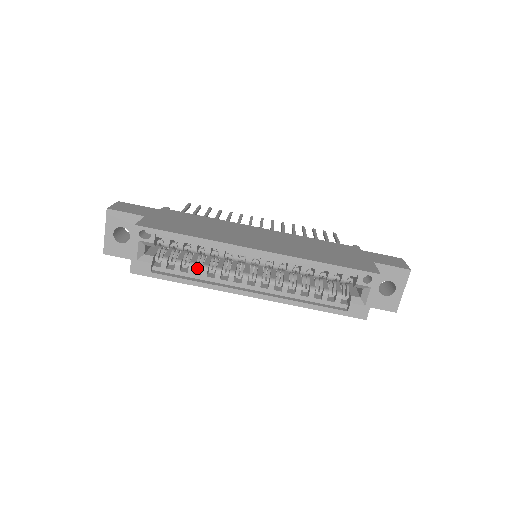
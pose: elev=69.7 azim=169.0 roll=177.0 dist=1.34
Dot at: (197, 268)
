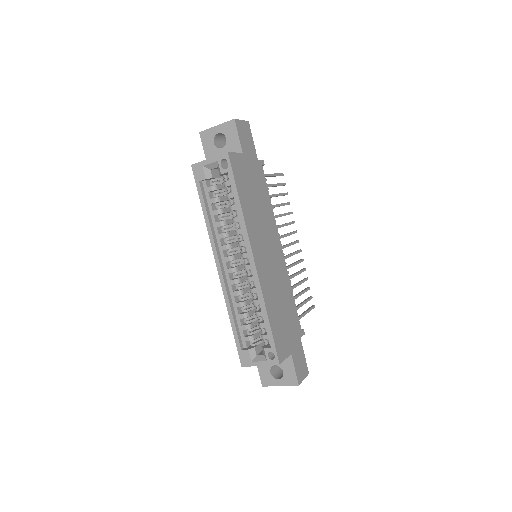
Dot at: (220, 216)
